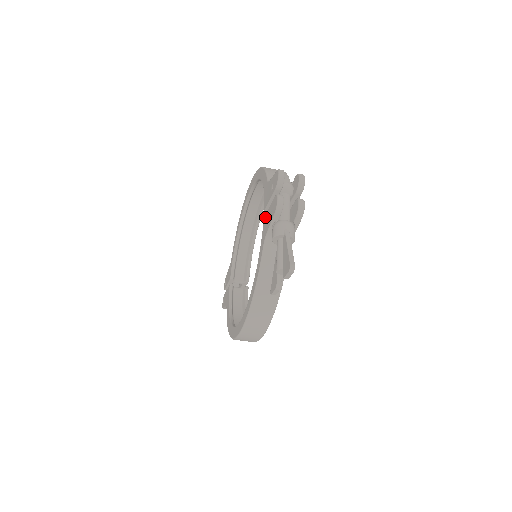
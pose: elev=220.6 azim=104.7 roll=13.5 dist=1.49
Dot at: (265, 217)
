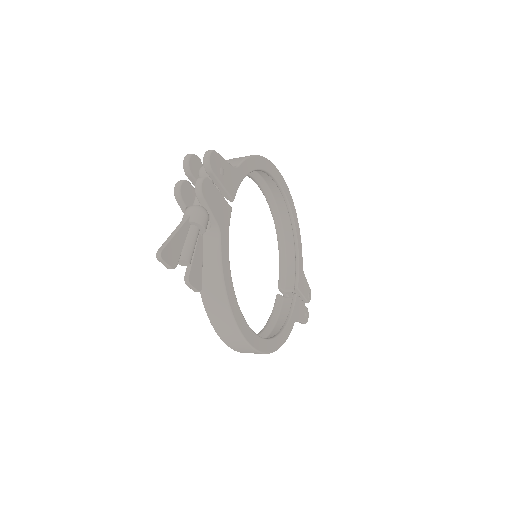
Dot at: occluded
